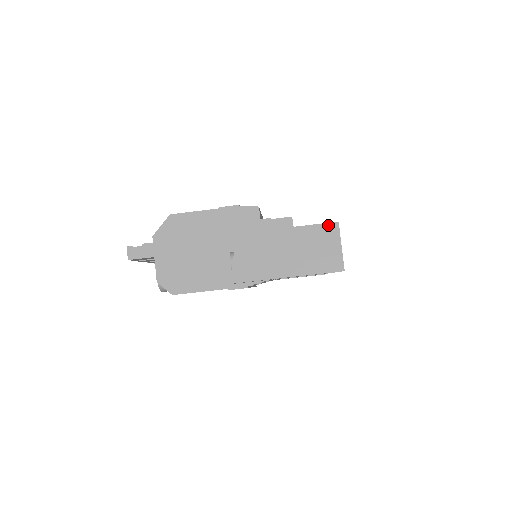
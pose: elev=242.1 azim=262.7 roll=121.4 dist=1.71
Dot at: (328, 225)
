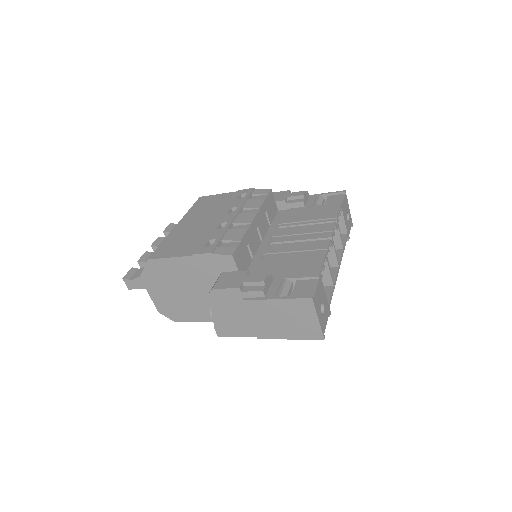
Dot at: (301, 300)
